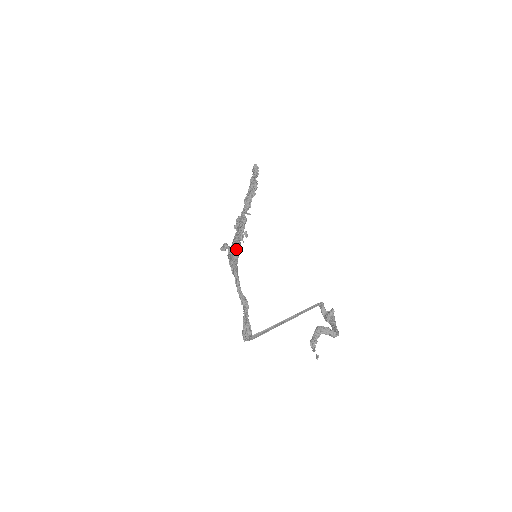
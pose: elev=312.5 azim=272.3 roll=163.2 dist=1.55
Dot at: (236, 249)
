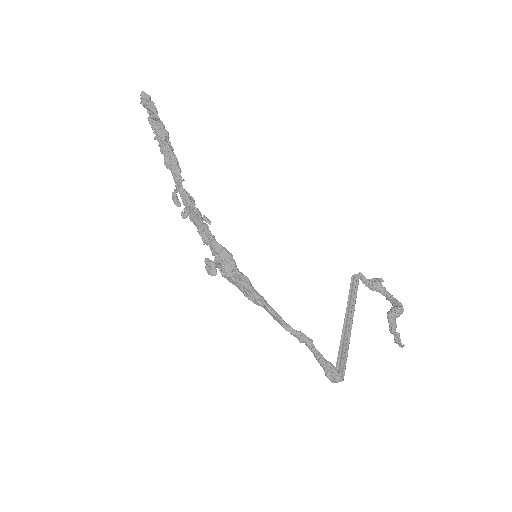
Dot at: (235, 267)
